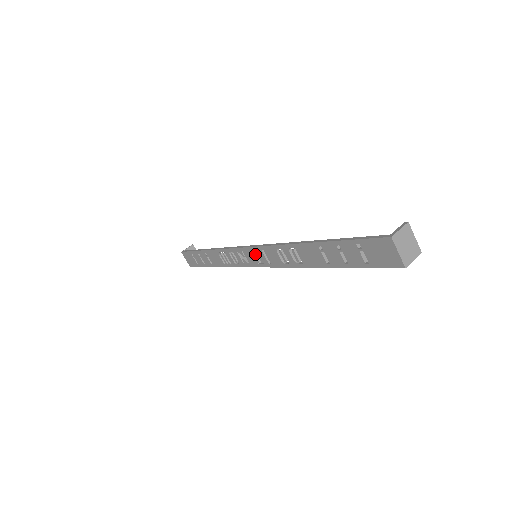
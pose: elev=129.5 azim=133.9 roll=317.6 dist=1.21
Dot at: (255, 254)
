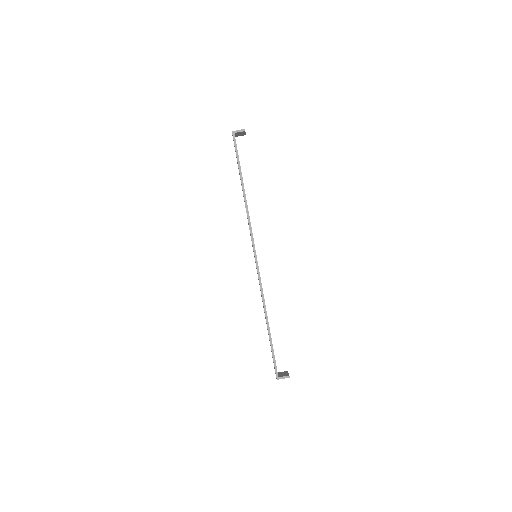
Dot at: occluded
